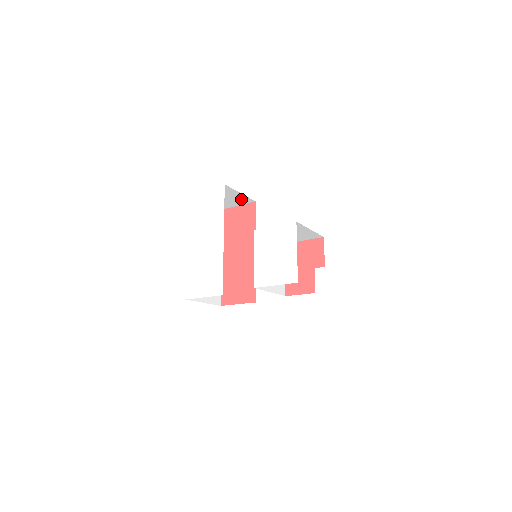
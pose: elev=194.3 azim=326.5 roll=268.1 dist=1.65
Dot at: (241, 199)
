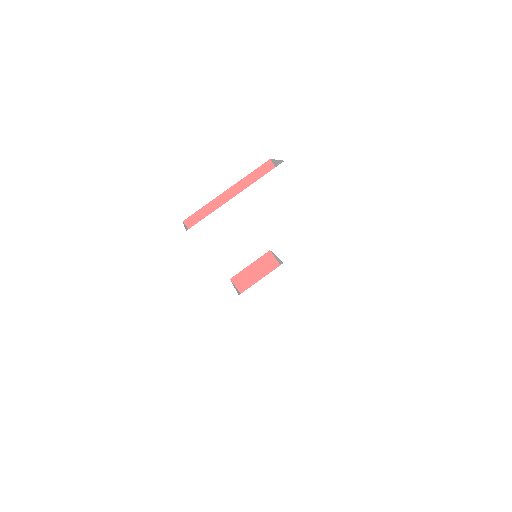
Dot at: occluded
